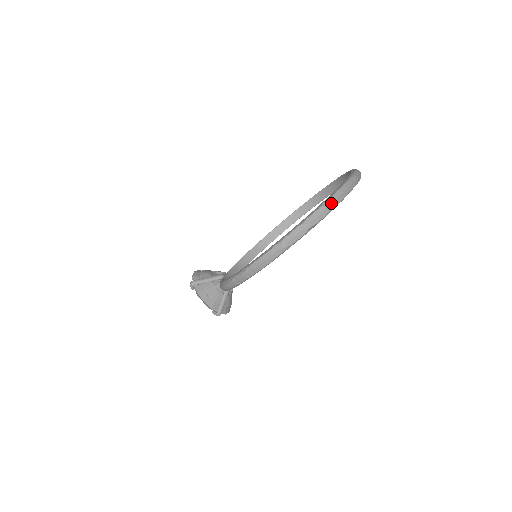
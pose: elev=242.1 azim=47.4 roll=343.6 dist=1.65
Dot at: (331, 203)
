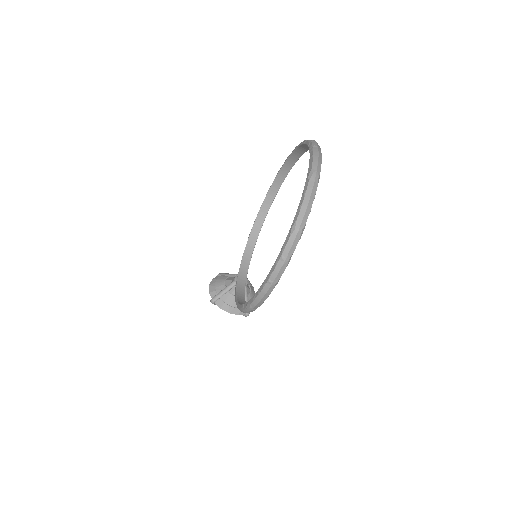
Dot at: (299, 226)
